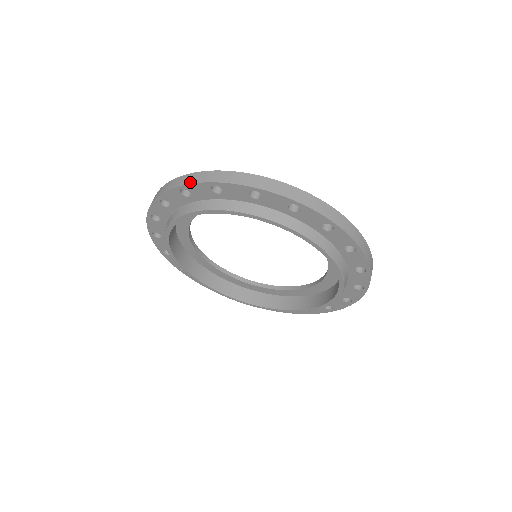
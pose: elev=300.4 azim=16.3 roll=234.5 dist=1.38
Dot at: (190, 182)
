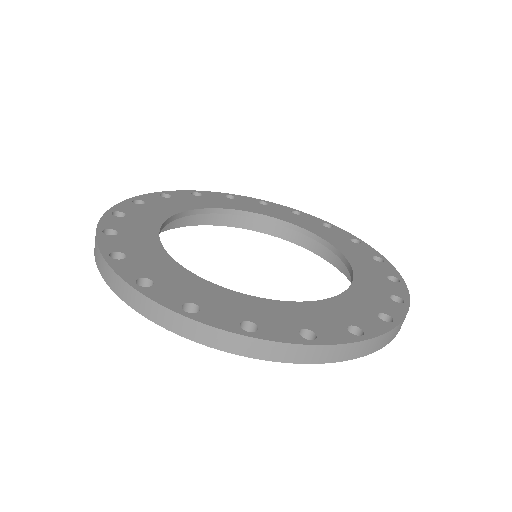
Dot at: (201, 342)
